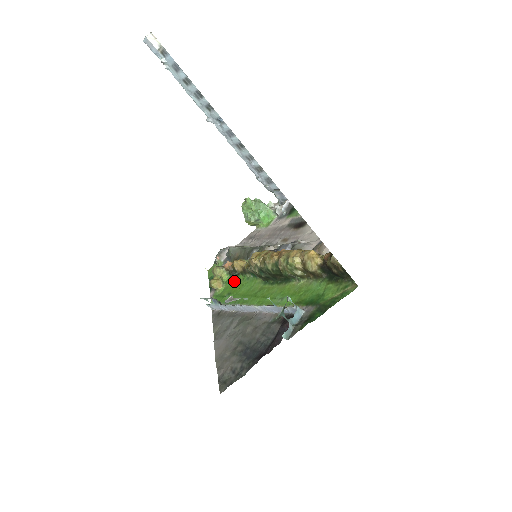
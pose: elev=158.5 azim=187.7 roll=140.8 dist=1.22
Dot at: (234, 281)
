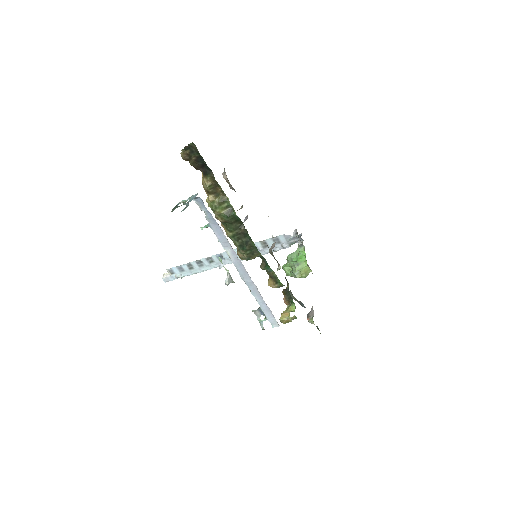
Dot at: occluded
